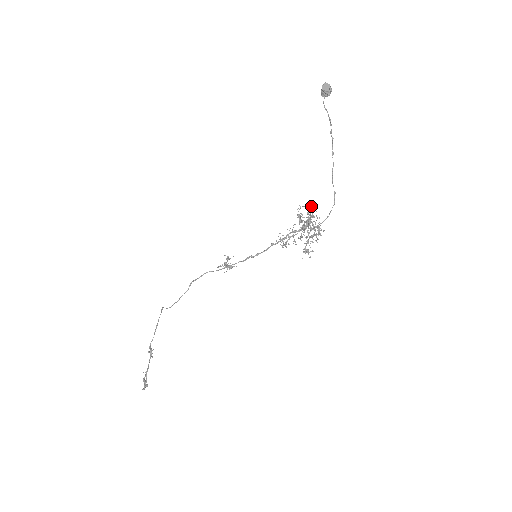
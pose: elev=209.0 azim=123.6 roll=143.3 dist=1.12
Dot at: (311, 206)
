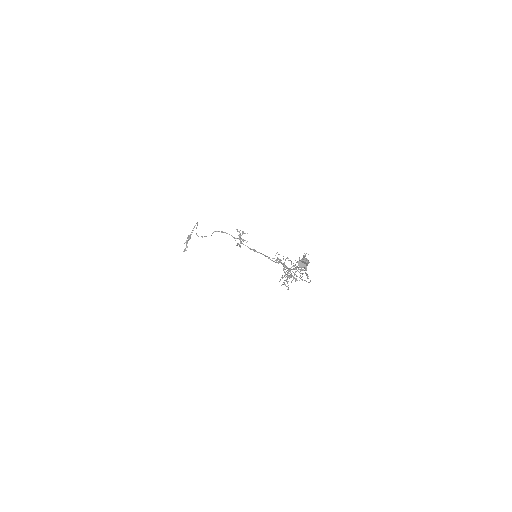
Dot at: occluded
